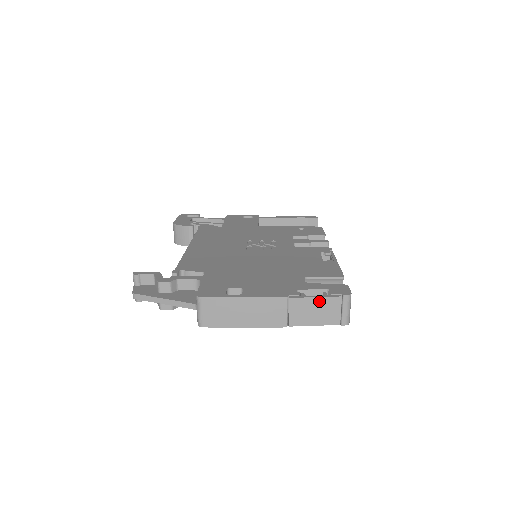
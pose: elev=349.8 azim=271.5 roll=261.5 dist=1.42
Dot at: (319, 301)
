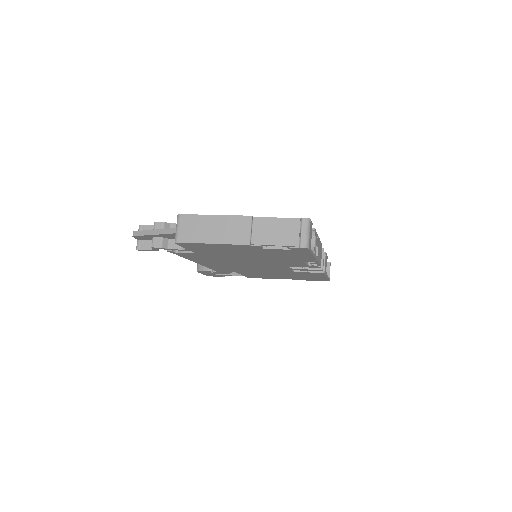
Dot at: (279, 221)
